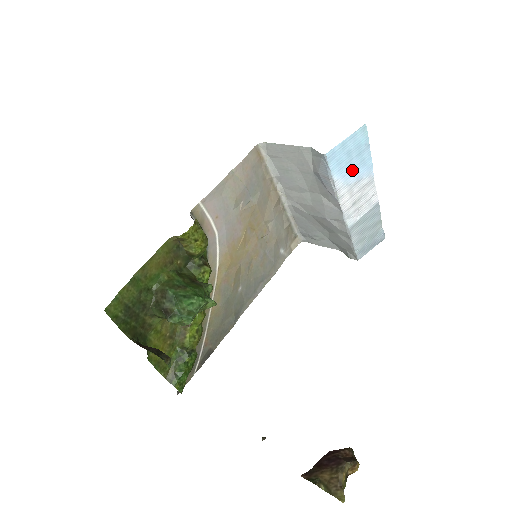
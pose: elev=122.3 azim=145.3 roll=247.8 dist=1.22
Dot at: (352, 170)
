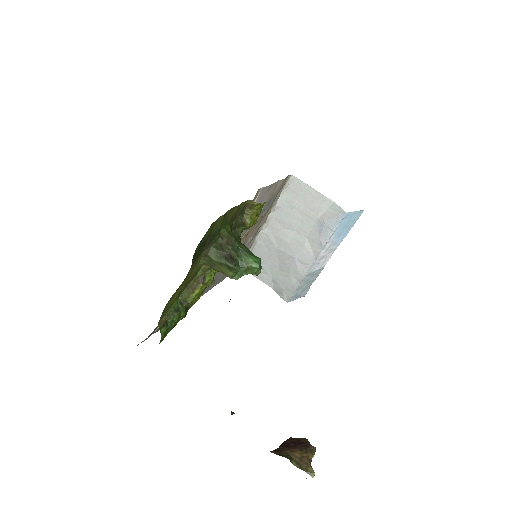
Dot at: (340, 234)
